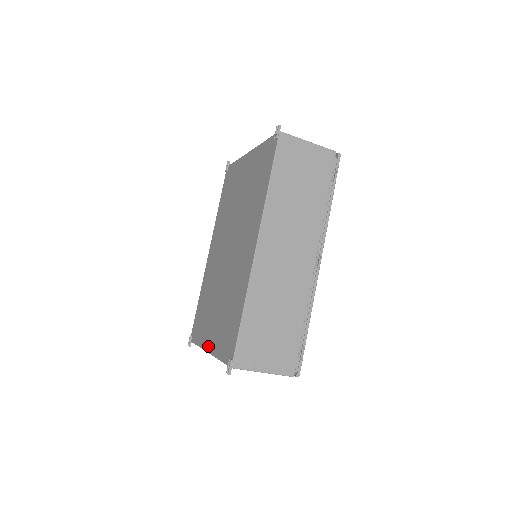
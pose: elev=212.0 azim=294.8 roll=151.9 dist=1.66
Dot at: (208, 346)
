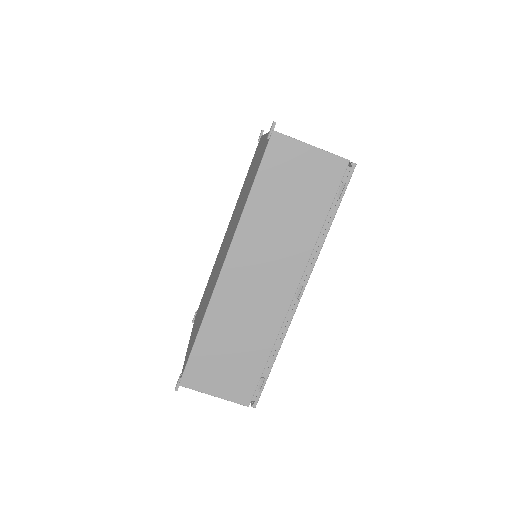
Dot at: (190, 339)
